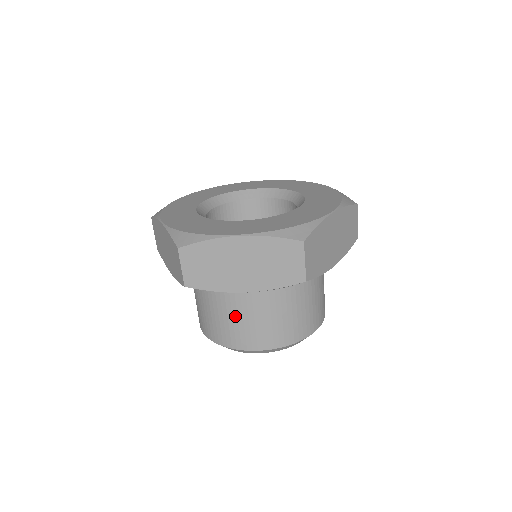
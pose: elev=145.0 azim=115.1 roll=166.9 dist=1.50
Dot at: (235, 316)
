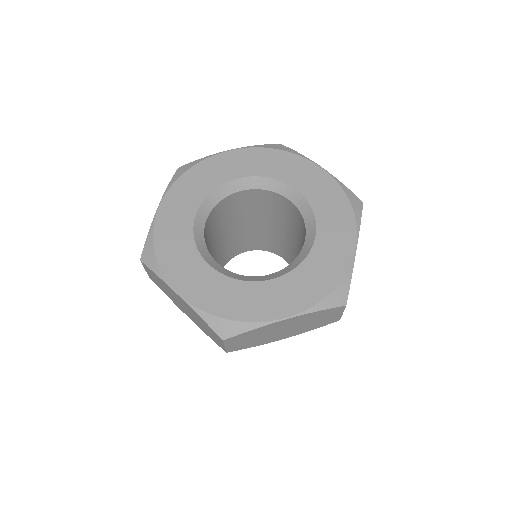
Dot at: occluded
